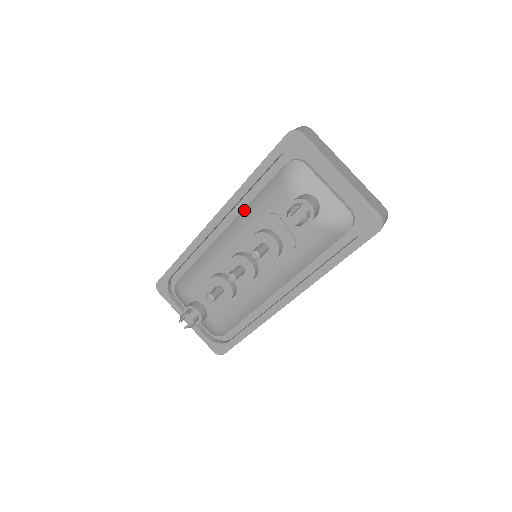
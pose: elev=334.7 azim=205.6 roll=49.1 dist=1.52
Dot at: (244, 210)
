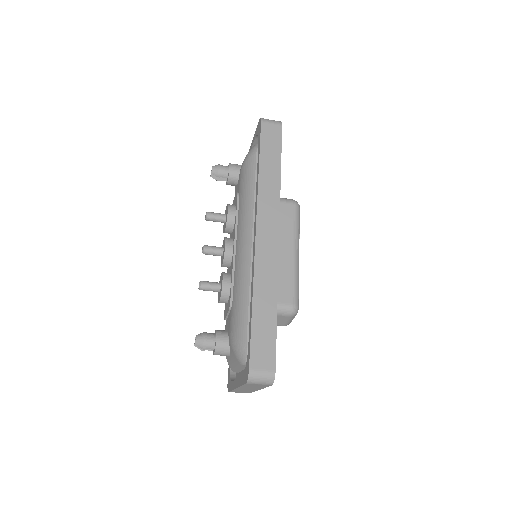
Dot at: occluded
